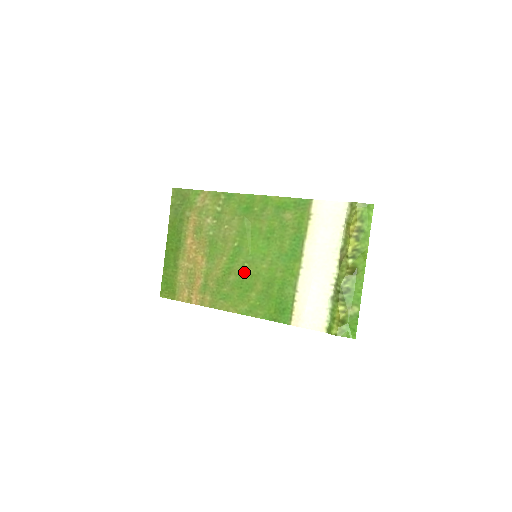
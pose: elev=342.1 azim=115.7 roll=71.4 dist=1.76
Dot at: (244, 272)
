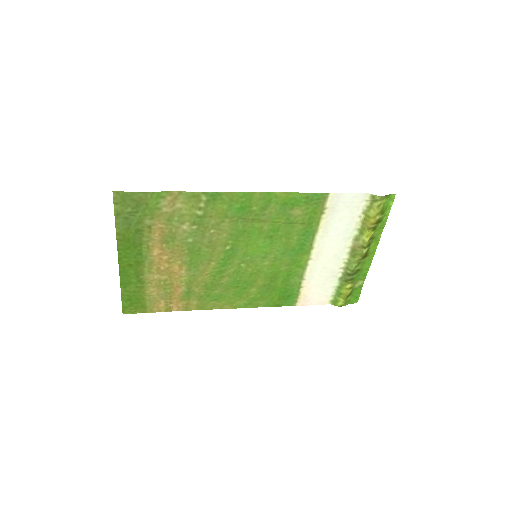
Dot at: (241, 273)
